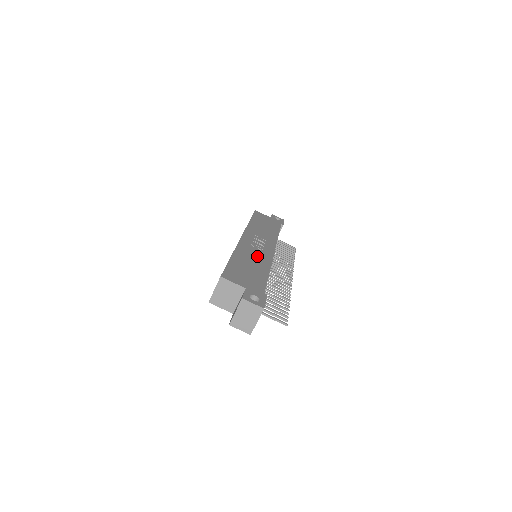
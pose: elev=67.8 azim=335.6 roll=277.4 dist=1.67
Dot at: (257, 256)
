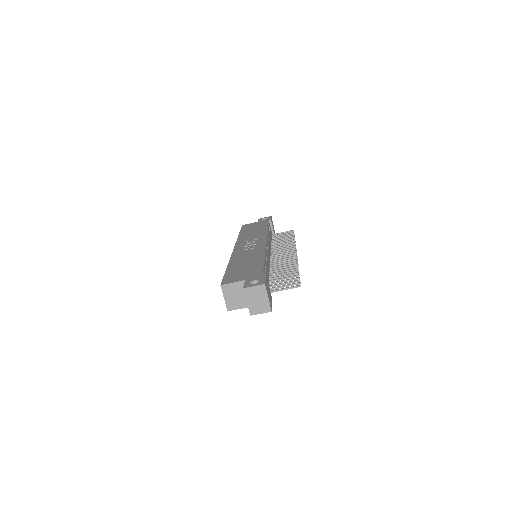
Dot at: (251, 254)
